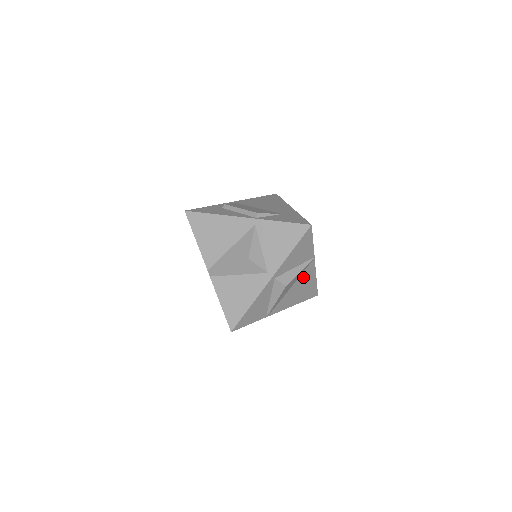
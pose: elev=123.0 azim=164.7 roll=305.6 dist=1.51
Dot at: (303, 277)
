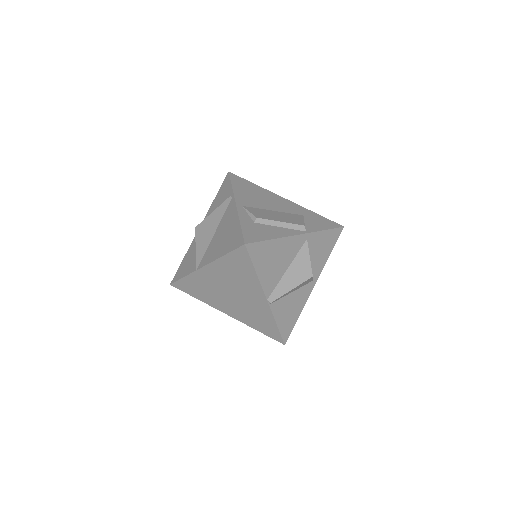
Dot at: occluded
